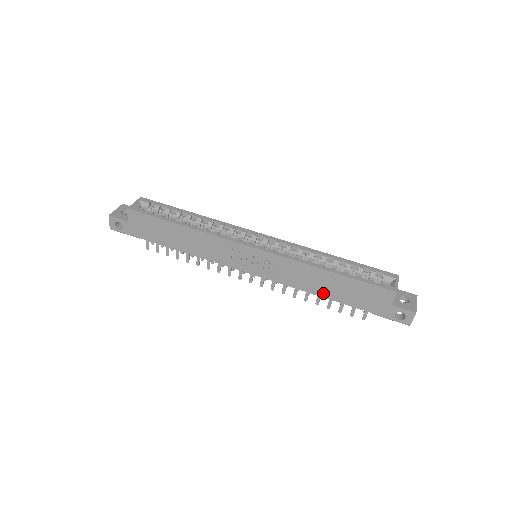
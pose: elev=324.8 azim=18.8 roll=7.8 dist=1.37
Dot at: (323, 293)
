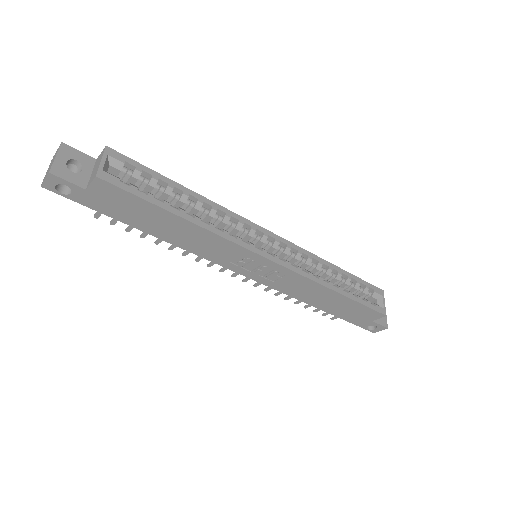
Dot at: (315, 304)
